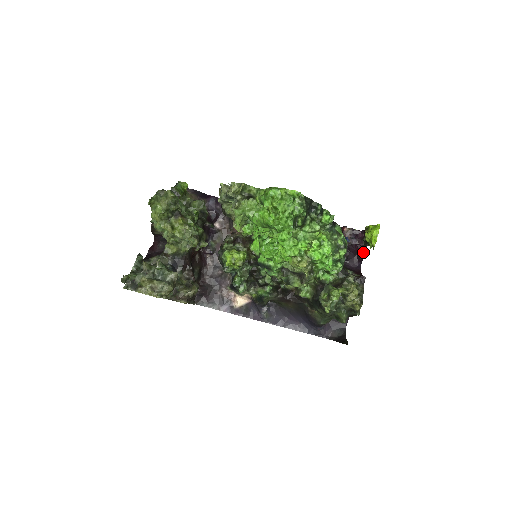
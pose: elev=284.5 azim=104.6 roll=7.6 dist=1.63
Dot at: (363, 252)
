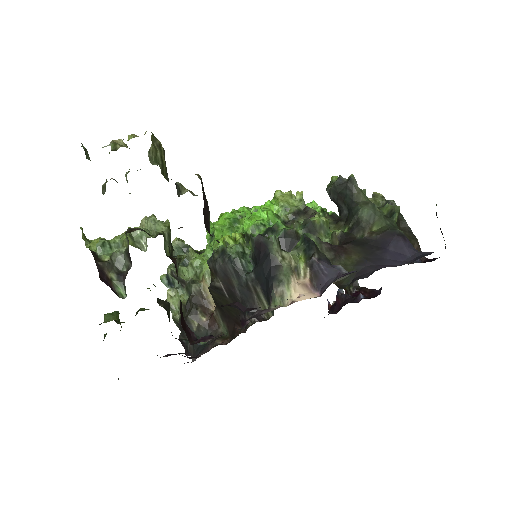
Dot at: (366, 290)
